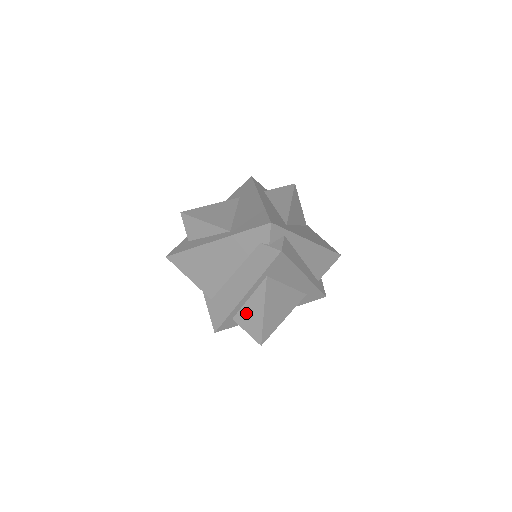
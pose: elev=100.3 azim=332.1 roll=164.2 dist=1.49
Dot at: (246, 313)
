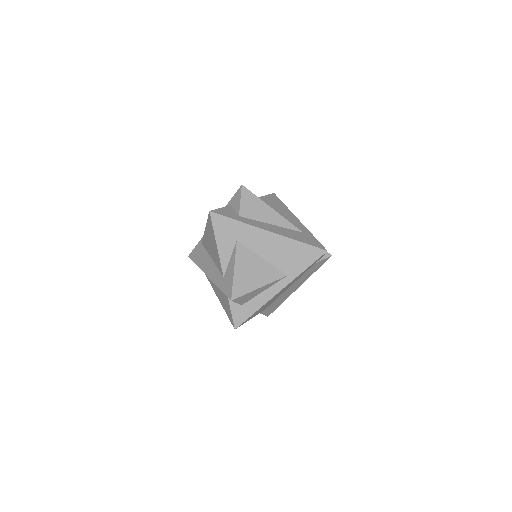
Dot at: occluded
